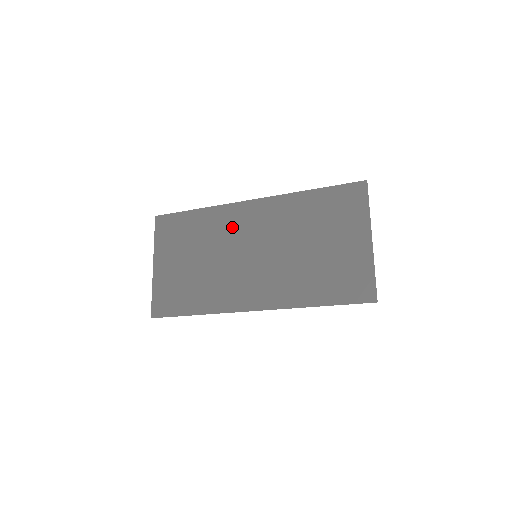
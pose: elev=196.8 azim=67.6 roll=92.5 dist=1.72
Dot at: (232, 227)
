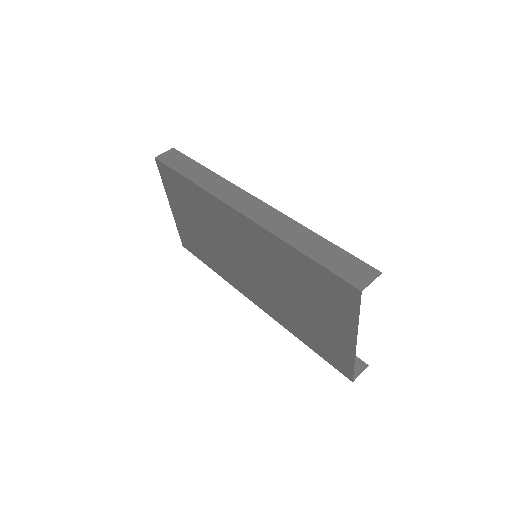
Dot at: (225, 225)
